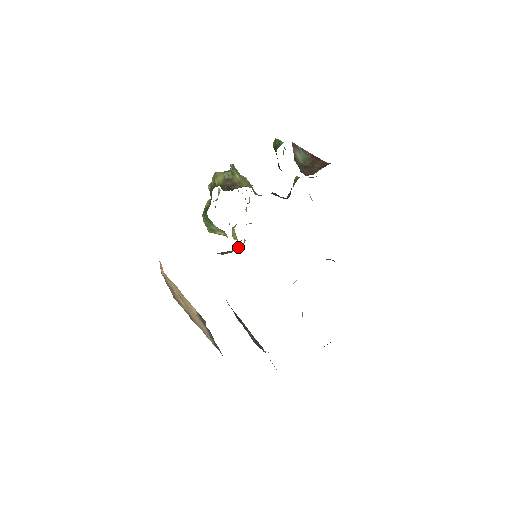
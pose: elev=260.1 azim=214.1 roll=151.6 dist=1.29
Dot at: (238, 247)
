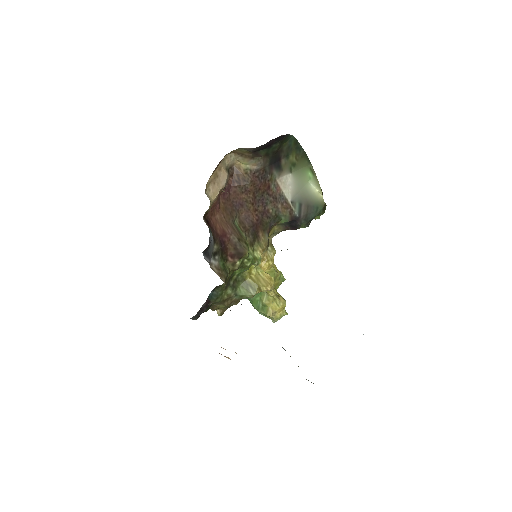
Dot at: (258, 277)
